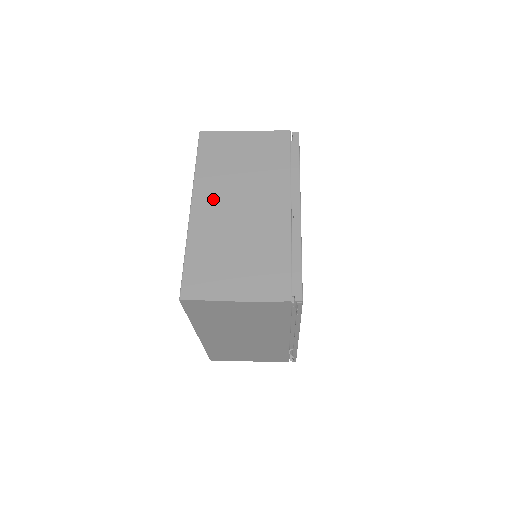
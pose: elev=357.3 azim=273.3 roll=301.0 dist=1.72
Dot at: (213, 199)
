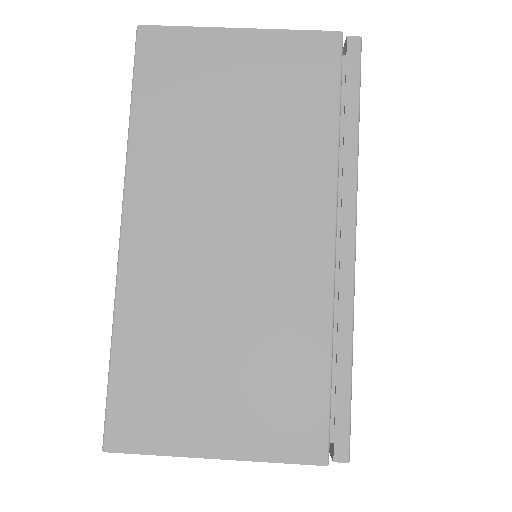
Dot at: occluded
